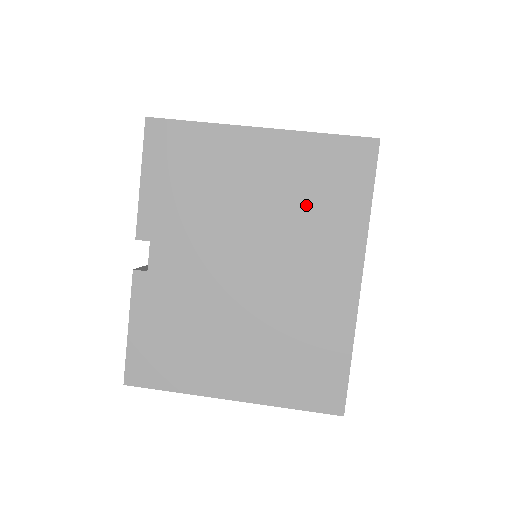
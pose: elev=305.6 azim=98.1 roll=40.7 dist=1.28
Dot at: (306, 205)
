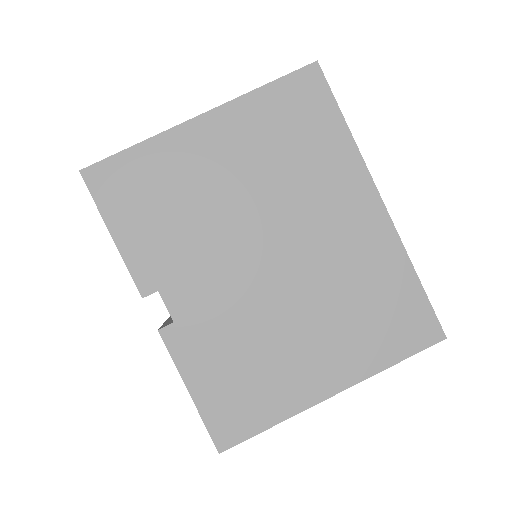
Dot at: occluded
